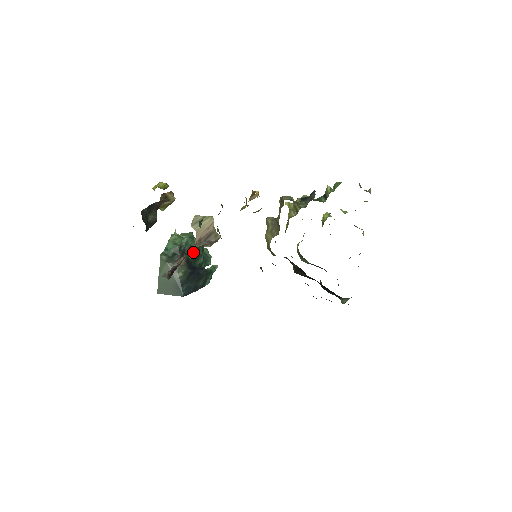
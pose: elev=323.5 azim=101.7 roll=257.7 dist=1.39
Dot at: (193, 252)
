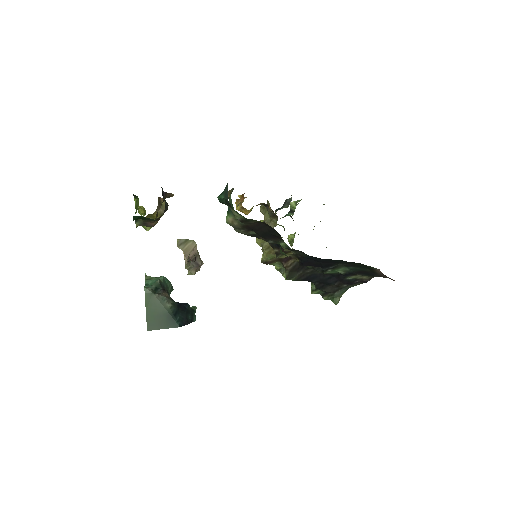
Dot at: occluded
